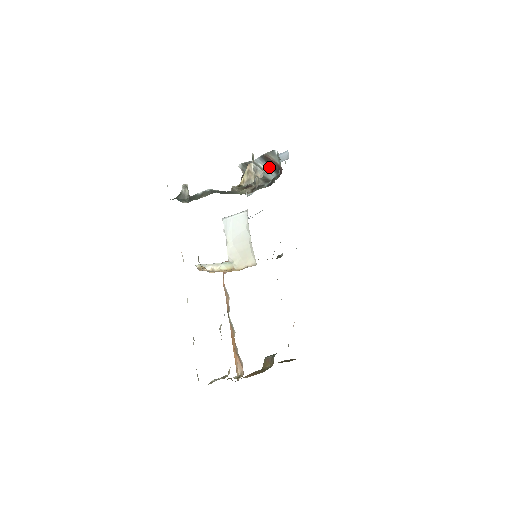
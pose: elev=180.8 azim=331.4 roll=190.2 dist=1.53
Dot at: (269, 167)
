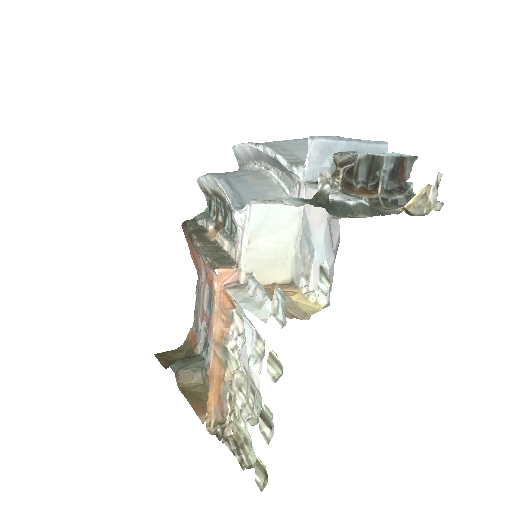
Dot at: (390, 171)
